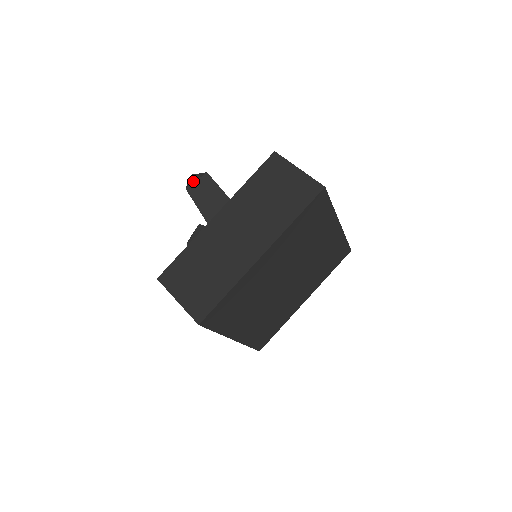
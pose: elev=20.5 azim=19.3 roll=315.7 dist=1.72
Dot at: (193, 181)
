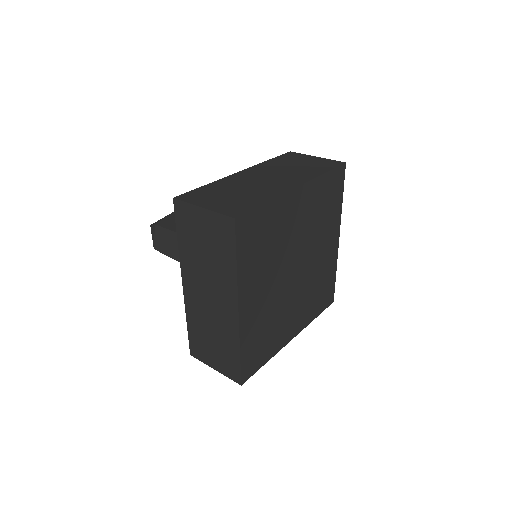
Dot at: (153, 238)
